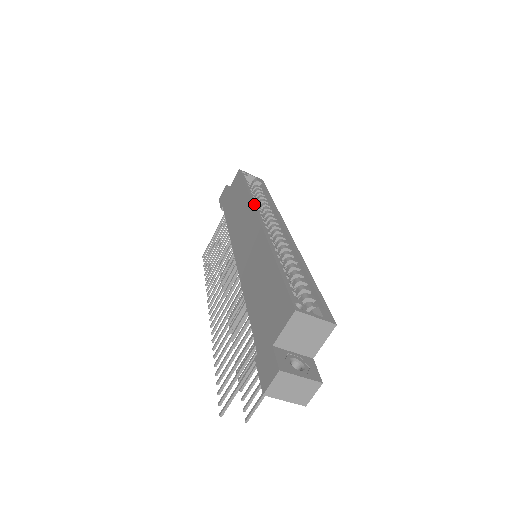
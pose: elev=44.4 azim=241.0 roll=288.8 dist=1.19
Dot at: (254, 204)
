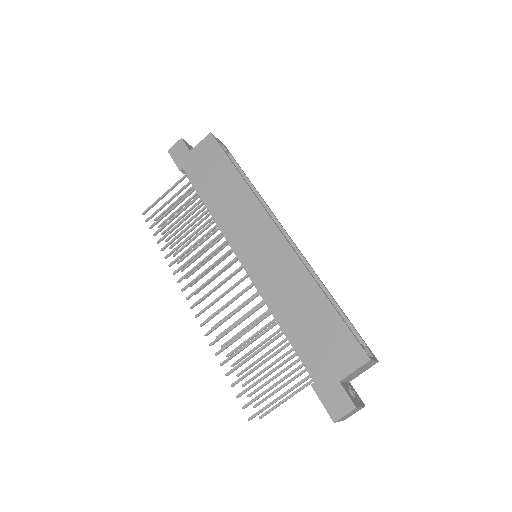
Dot at: (261, 203)
